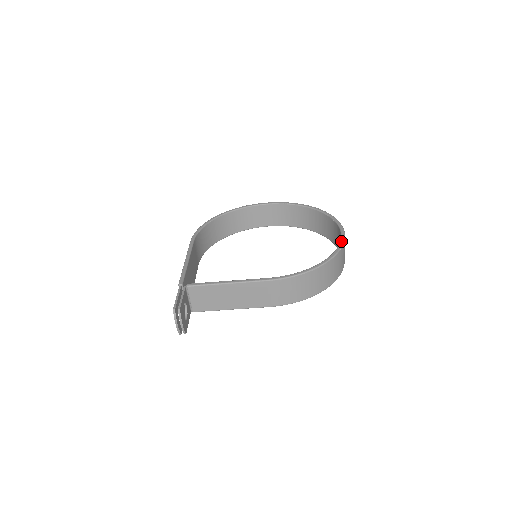
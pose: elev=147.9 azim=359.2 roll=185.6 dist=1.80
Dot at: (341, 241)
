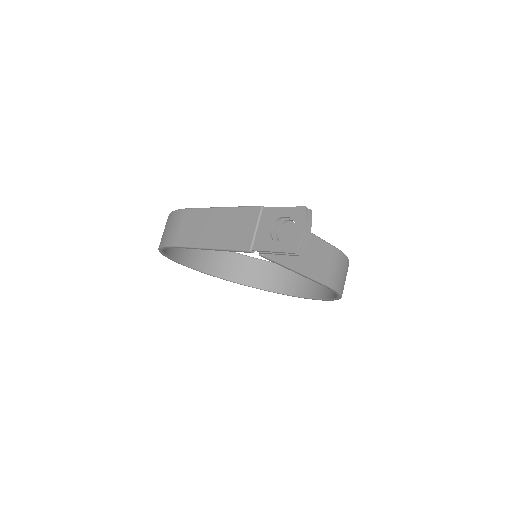
Dot at: occluded
